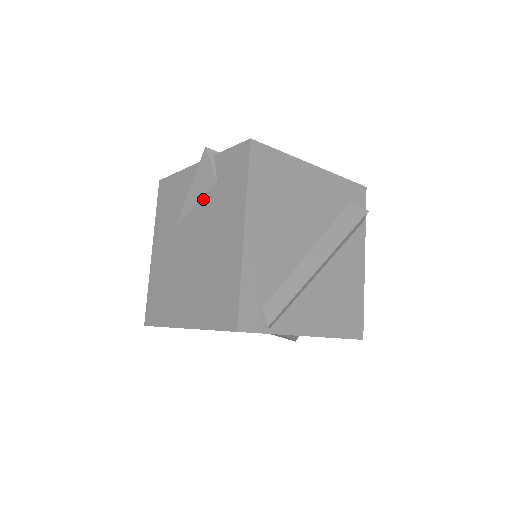
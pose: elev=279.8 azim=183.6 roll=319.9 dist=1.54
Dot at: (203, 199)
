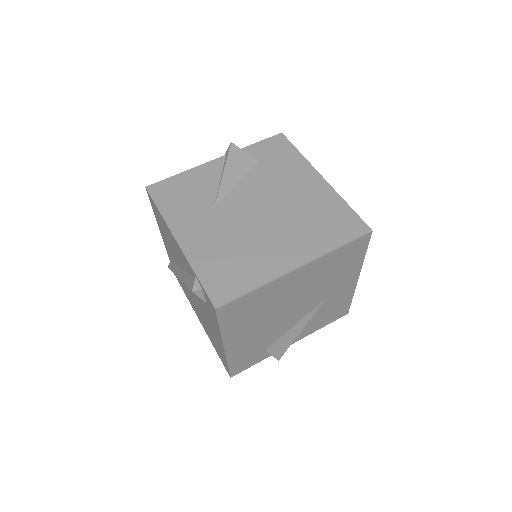
Dot at: (247, 176)
